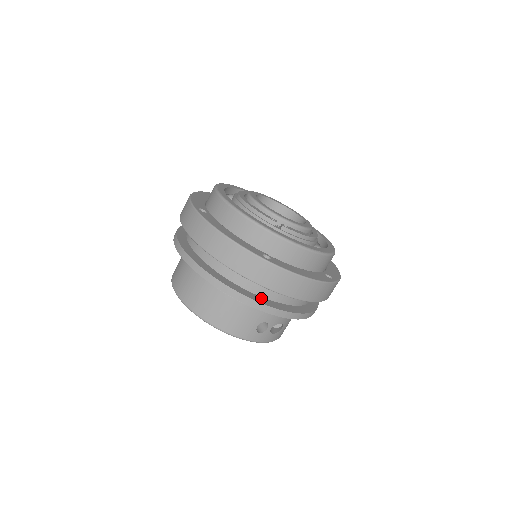
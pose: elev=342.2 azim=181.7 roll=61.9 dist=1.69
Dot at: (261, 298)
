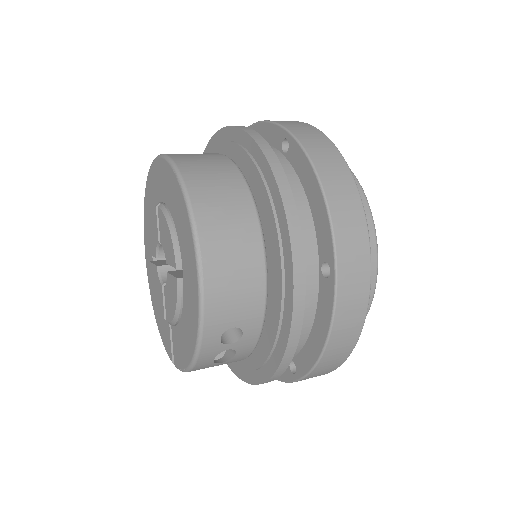
Dot at: occluded
